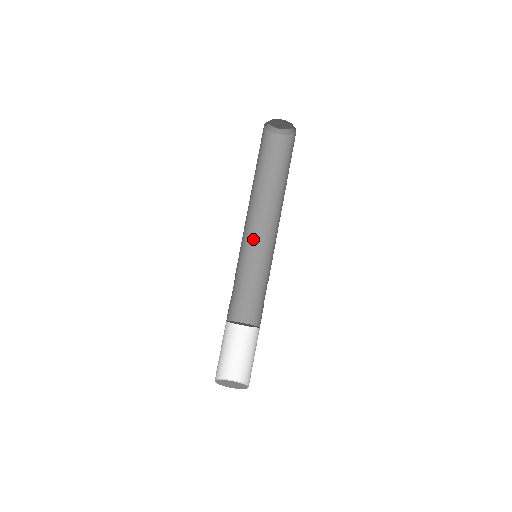
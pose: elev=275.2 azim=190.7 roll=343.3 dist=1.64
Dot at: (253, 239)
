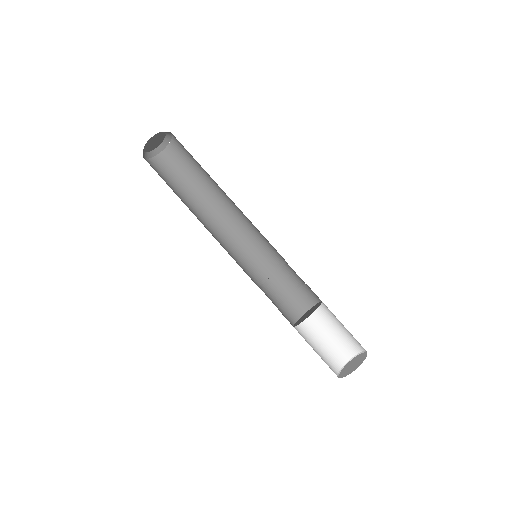
Dot at: (237, 248)
